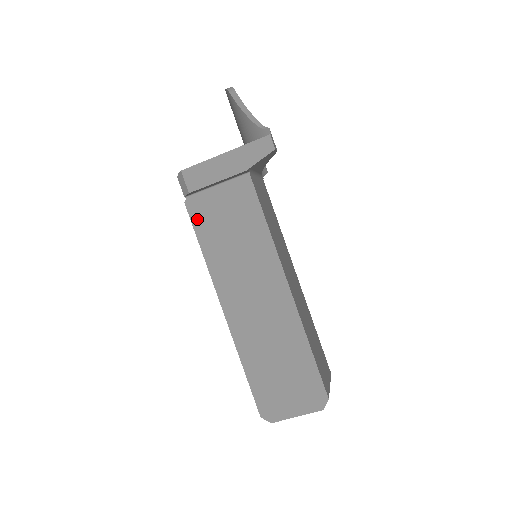
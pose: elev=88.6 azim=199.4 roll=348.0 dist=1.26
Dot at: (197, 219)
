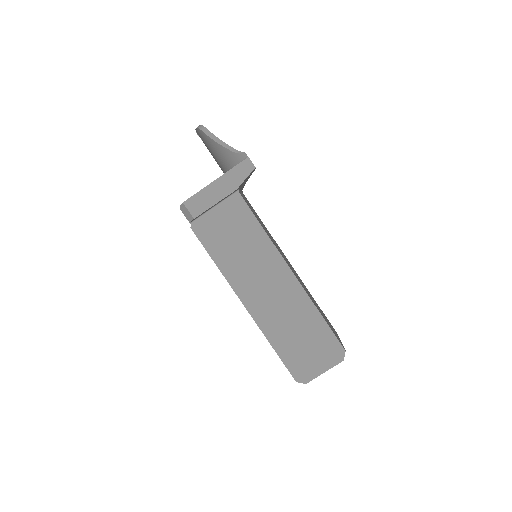
Dot at: (204, 238)
